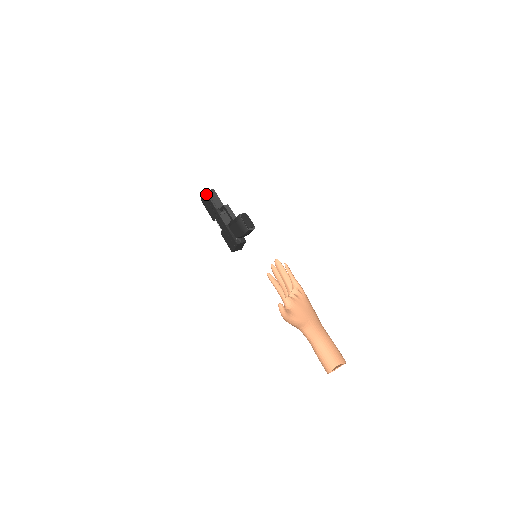
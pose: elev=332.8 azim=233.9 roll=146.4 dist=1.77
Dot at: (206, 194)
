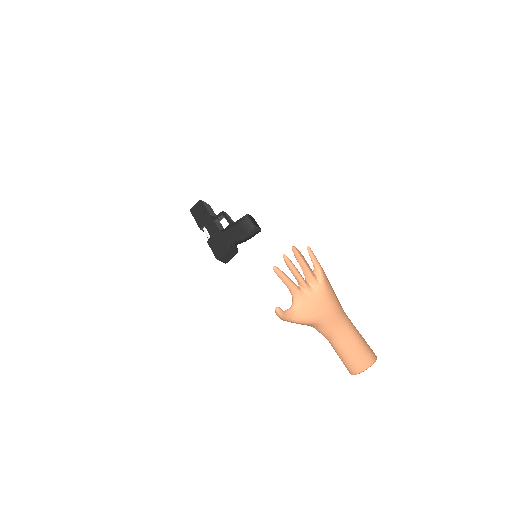
Dot at: (202, 202)
